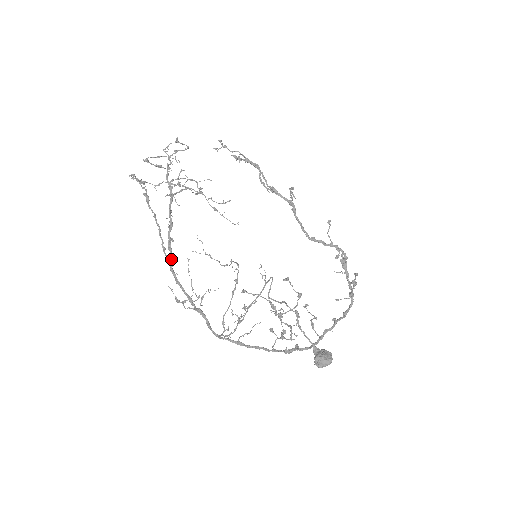
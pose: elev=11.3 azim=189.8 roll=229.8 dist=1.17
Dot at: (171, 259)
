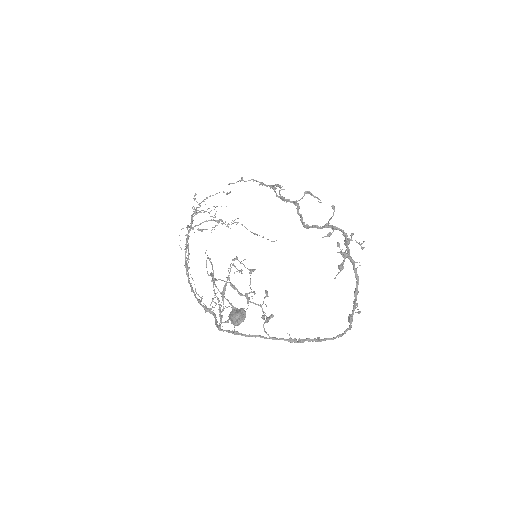
Dot at: (187, 273)
